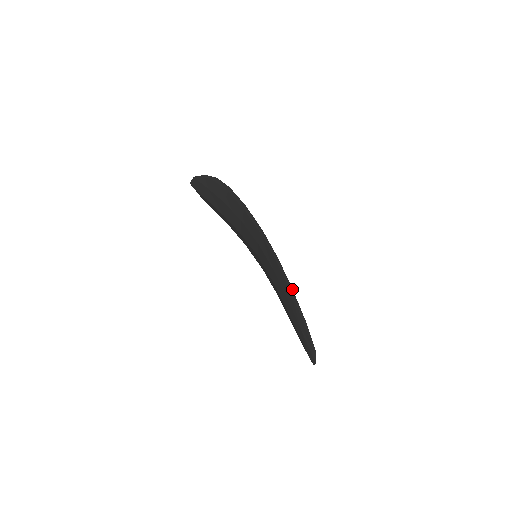
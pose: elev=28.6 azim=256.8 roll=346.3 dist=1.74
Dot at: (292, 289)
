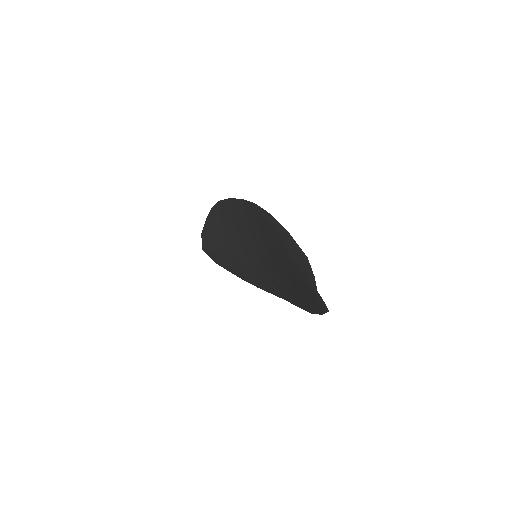
Dot at: (269, 214)
